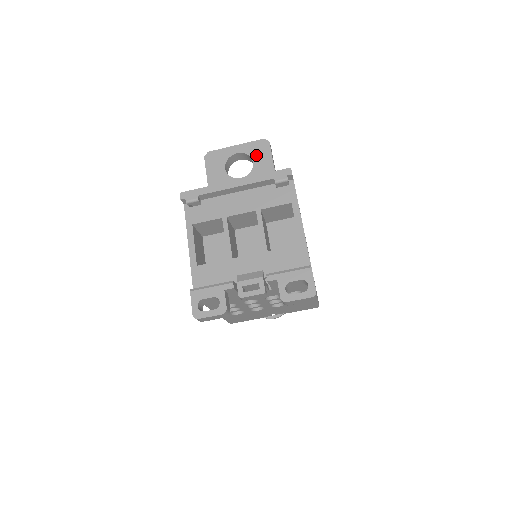
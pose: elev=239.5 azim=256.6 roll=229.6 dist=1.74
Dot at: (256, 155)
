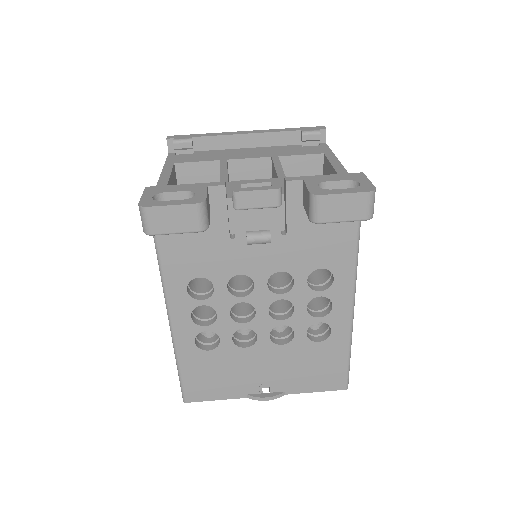
Dot at: occluded
